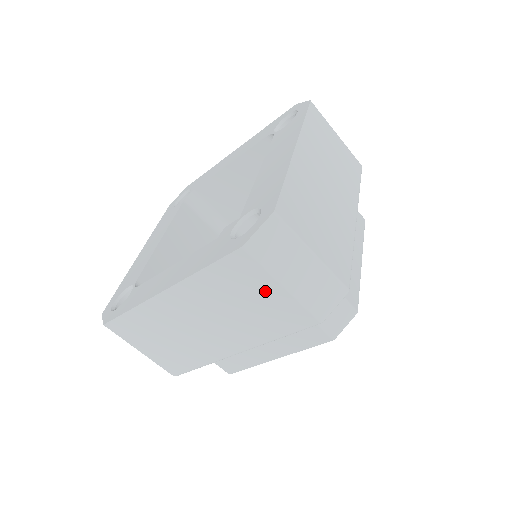
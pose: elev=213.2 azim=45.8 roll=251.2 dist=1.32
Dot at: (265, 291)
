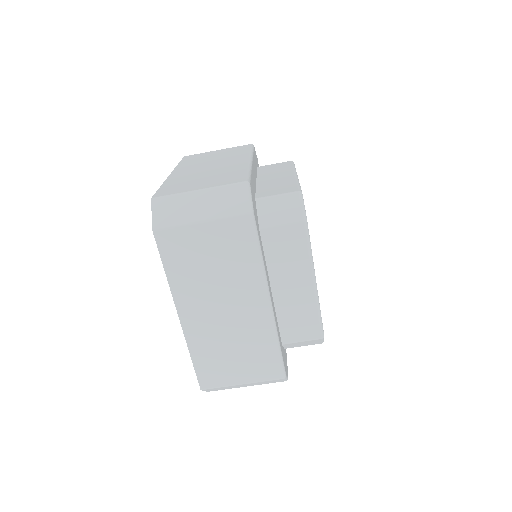
Dot at: (201, 239)
